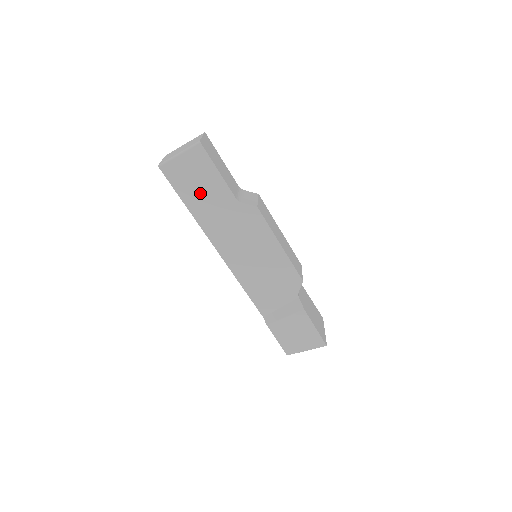
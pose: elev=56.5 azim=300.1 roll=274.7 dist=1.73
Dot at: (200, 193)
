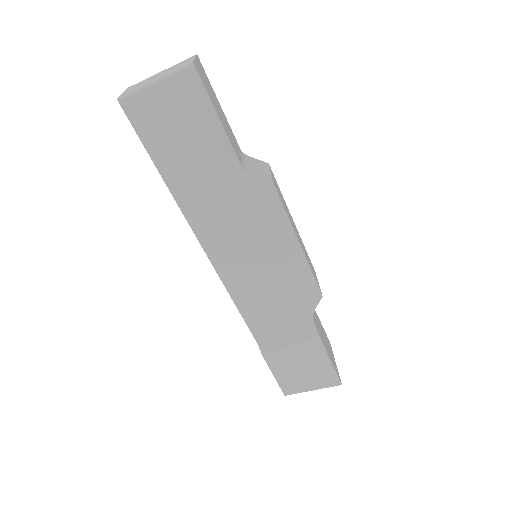
Dot at: (184, 152)
